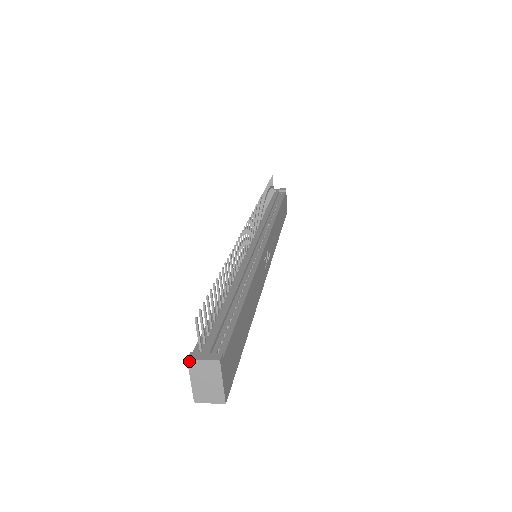
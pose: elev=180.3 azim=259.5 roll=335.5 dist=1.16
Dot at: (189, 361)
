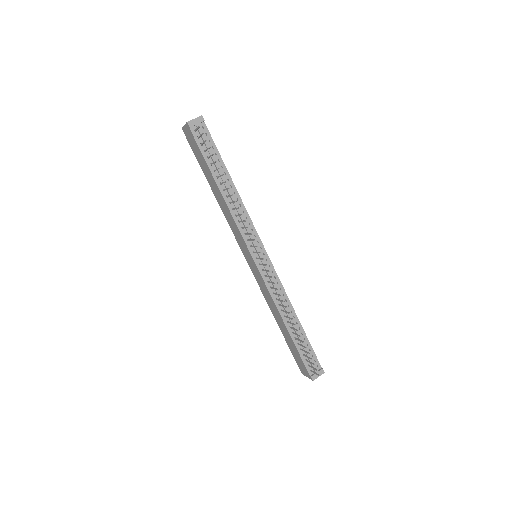
Dot at: (313, 380)
